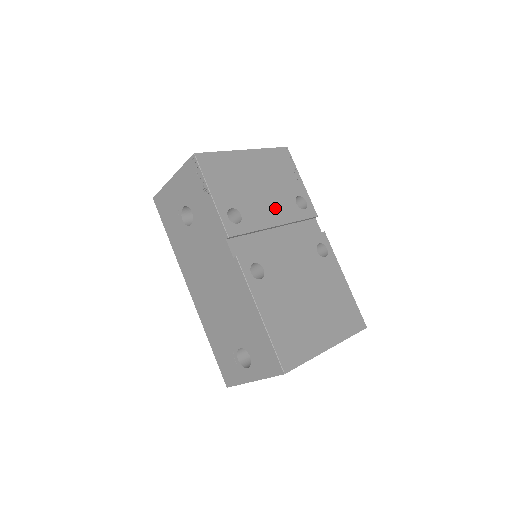
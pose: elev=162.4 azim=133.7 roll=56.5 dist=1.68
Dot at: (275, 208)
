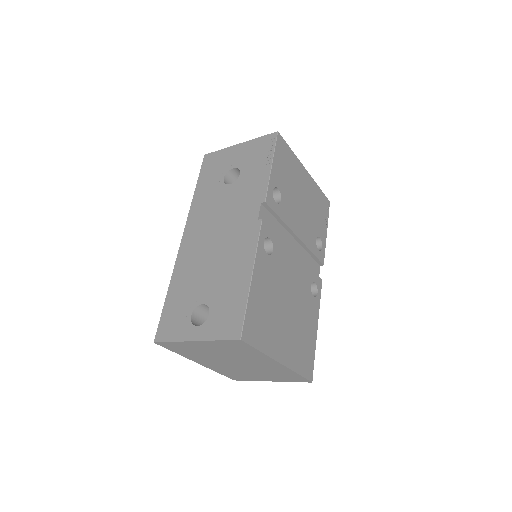
Dot at: (303, 225)
